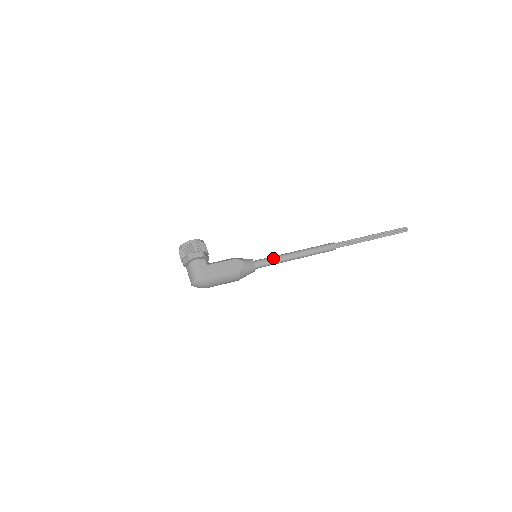
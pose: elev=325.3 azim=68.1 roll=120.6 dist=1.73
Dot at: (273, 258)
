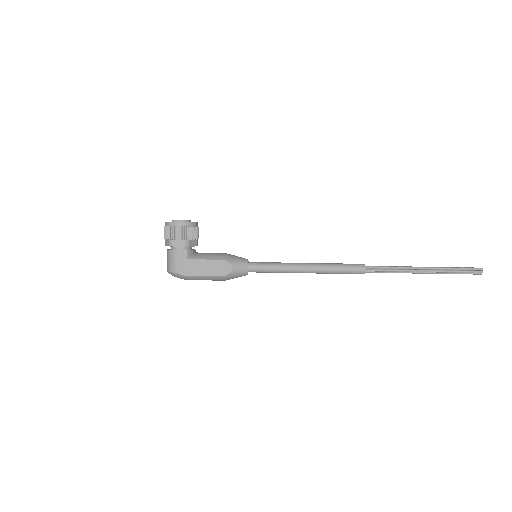
Dot at: (274, 267)
